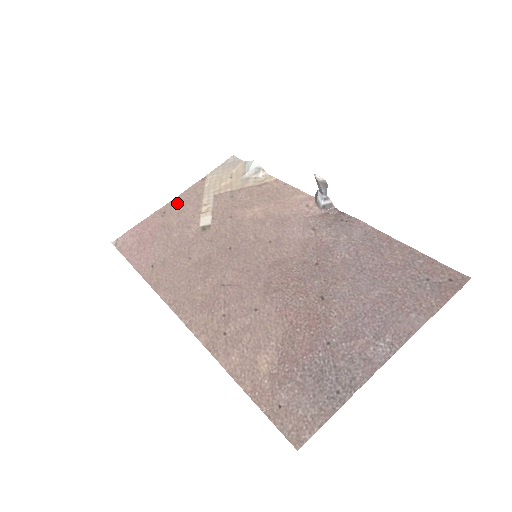
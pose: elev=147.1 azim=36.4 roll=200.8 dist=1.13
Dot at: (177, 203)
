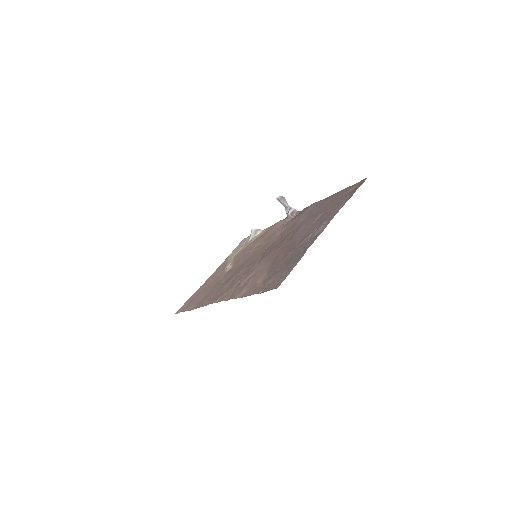
Dot at: (212, 276)
